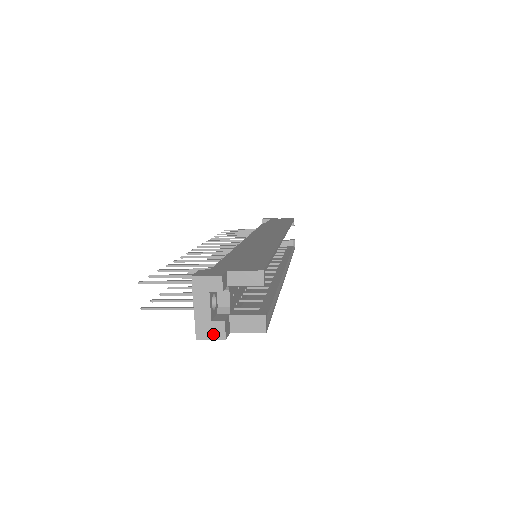
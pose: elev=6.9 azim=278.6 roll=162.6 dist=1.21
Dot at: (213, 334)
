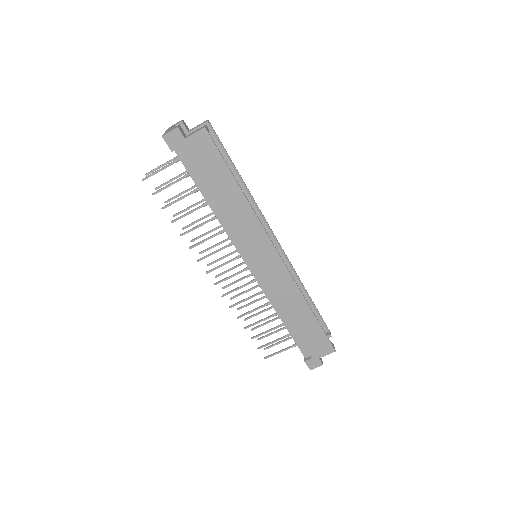
Dot at: (172, 130)
